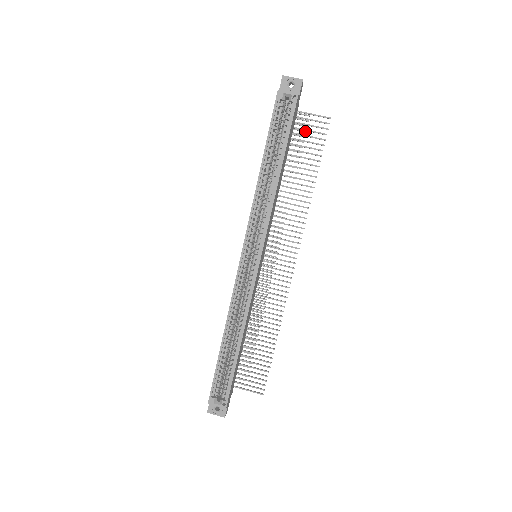
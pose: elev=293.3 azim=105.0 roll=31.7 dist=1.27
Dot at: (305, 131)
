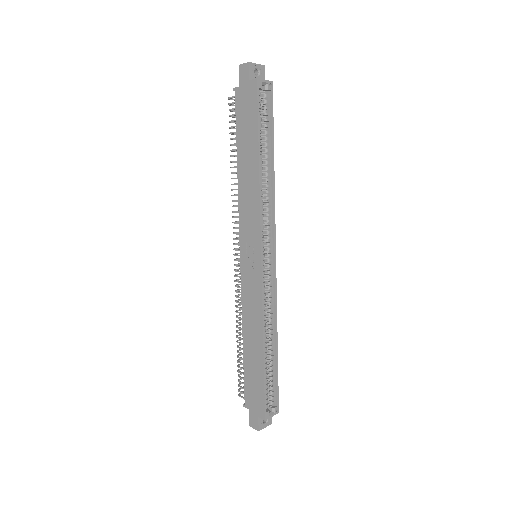
Dot at: occluded
